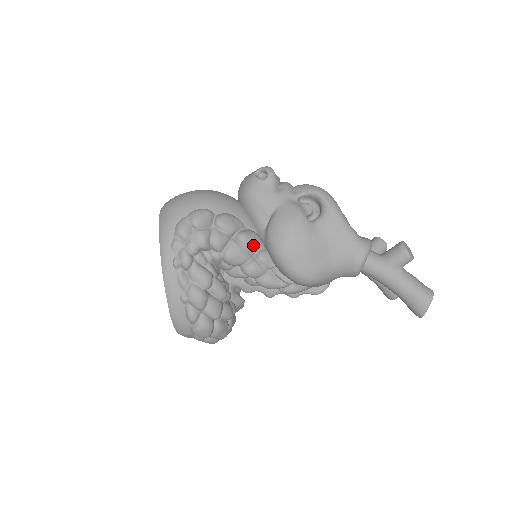
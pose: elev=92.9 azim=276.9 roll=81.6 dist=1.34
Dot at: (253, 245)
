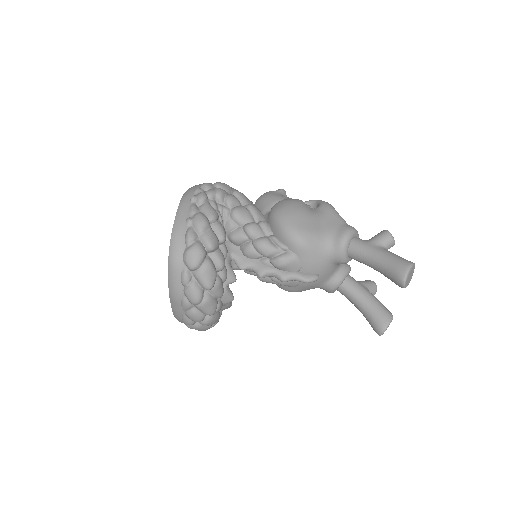
Dot at: (258, 214)
